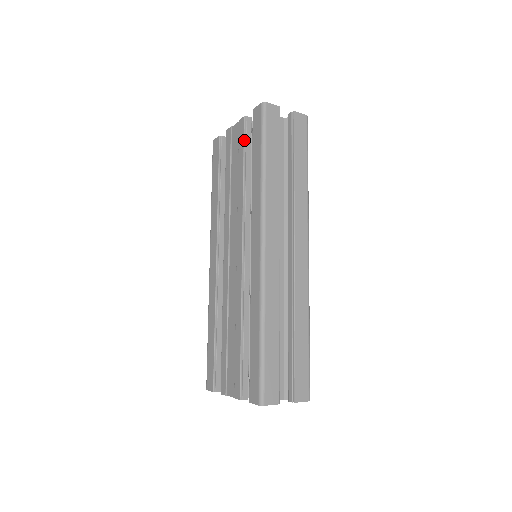
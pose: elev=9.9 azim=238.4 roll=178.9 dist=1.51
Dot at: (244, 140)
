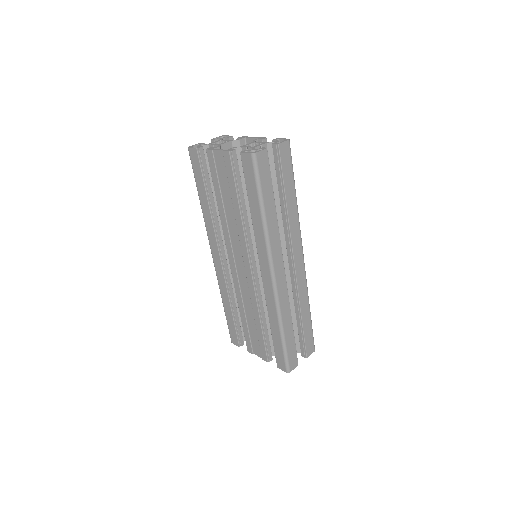
Dot at: (234, 175)
